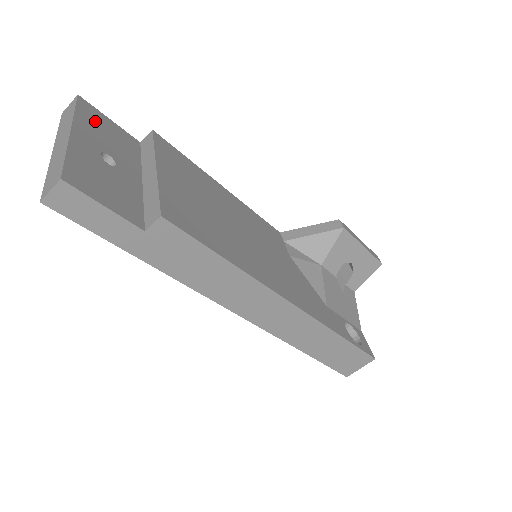
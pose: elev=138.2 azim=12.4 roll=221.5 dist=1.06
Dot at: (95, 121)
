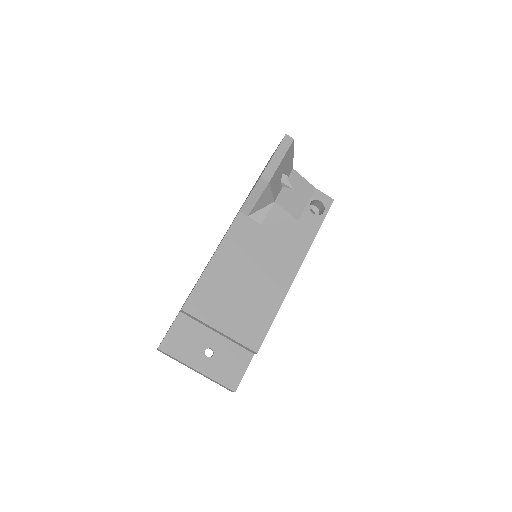
Dot at: (178, 346)
